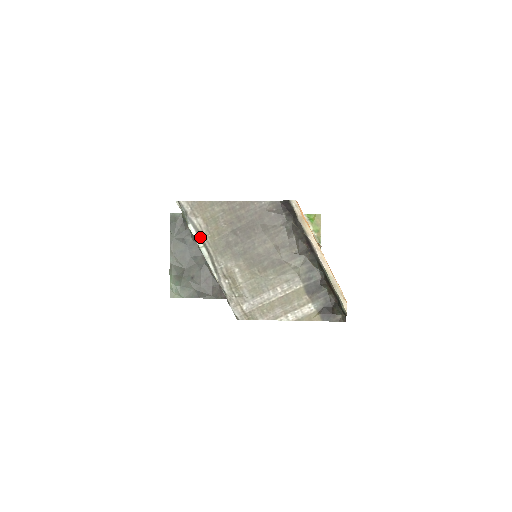
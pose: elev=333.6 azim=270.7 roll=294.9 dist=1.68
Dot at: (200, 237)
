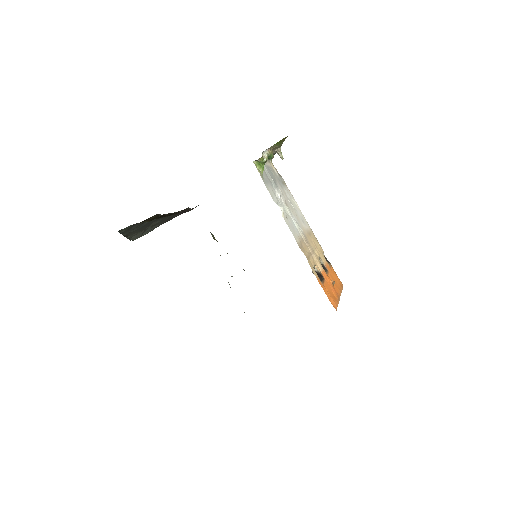
Dot at: occluded
